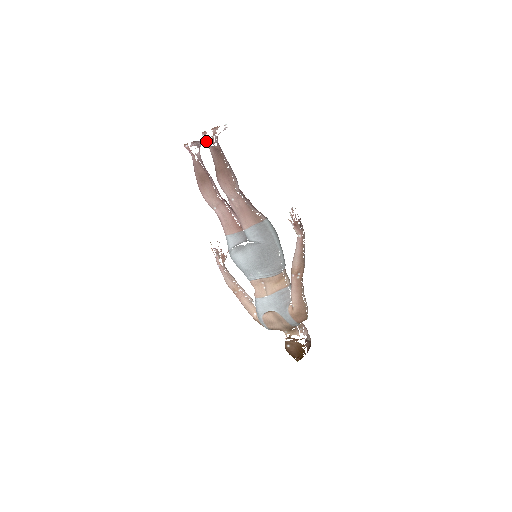
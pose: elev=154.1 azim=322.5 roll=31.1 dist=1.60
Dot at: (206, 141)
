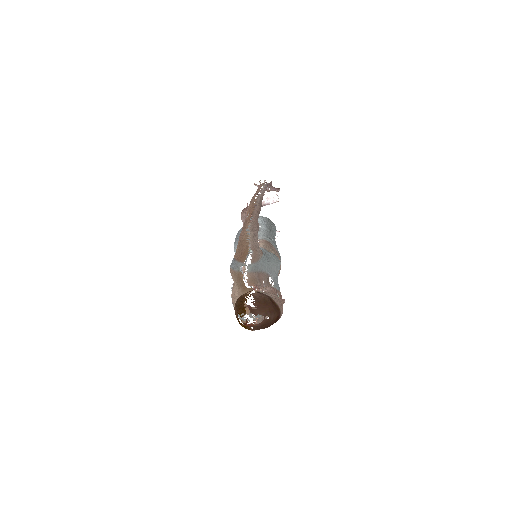
Dot at: occluded
